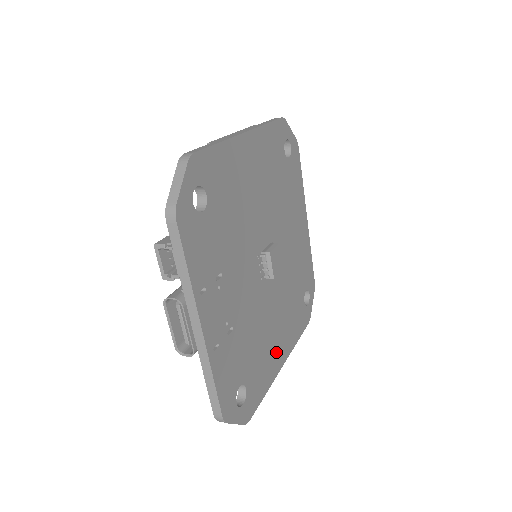
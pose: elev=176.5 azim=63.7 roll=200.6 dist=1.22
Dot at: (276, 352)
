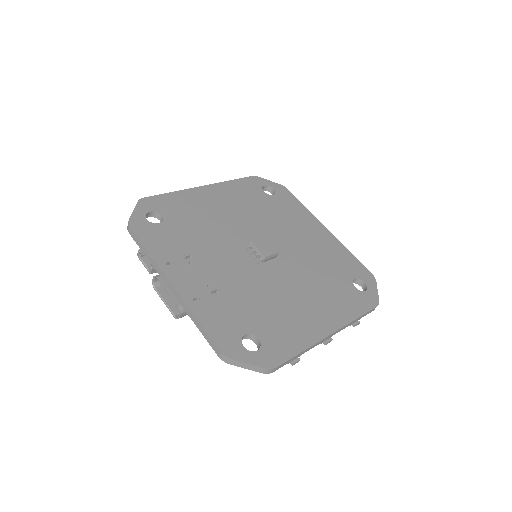
Dot at: (310, 320)
